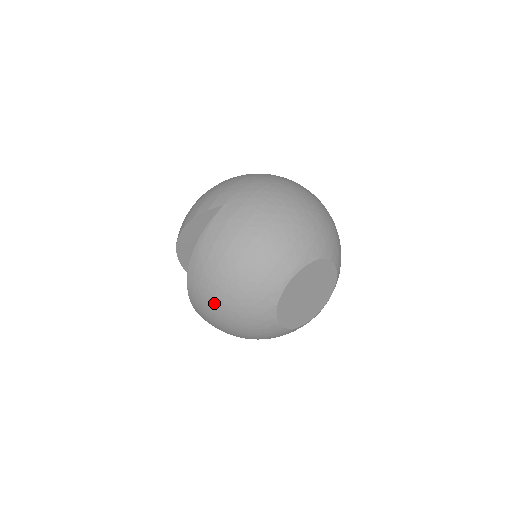
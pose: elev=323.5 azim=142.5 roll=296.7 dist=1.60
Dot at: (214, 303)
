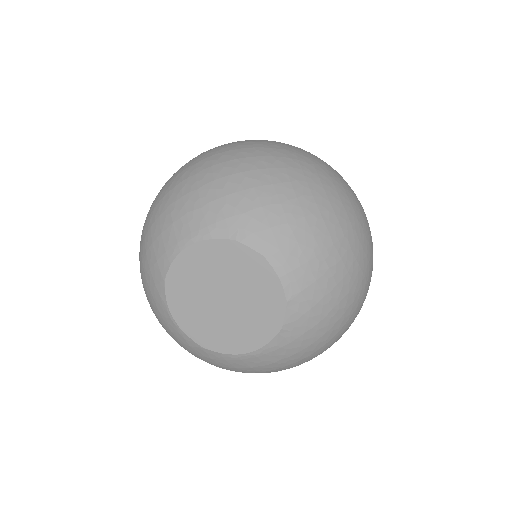
Dot at: occluded
